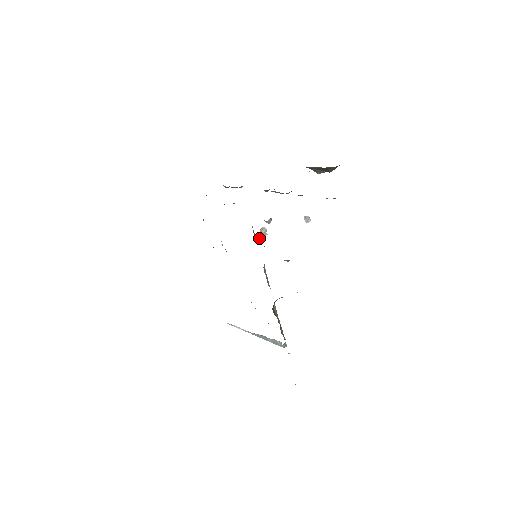
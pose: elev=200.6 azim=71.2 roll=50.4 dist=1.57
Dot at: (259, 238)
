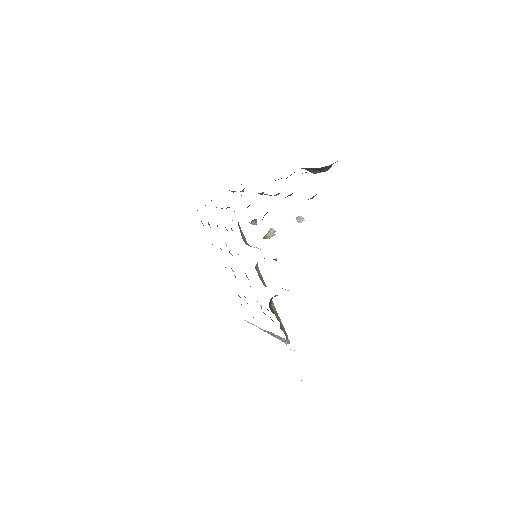
Dot at: occluded
